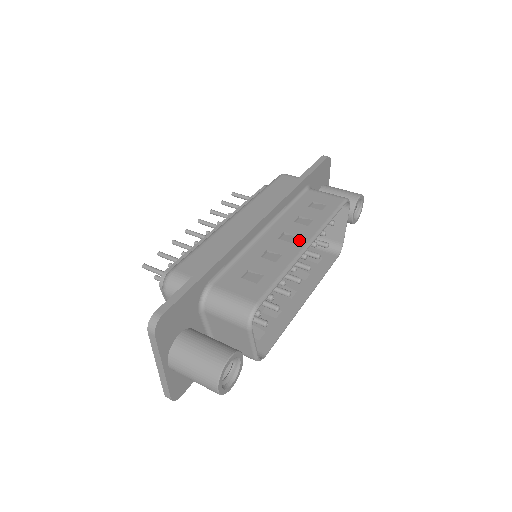
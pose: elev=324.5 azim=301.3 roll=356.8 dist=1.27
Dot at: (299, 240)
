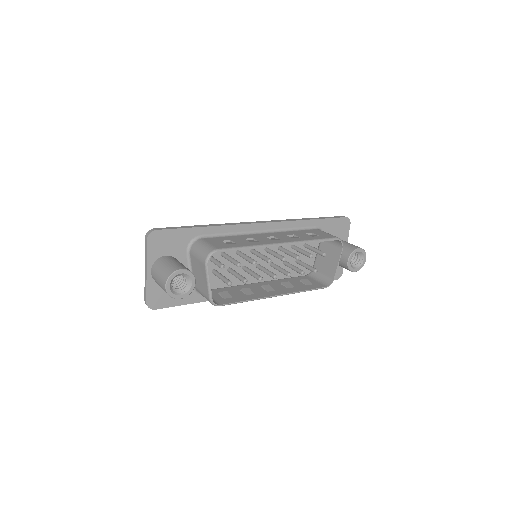
Dot at: (279, 240)
